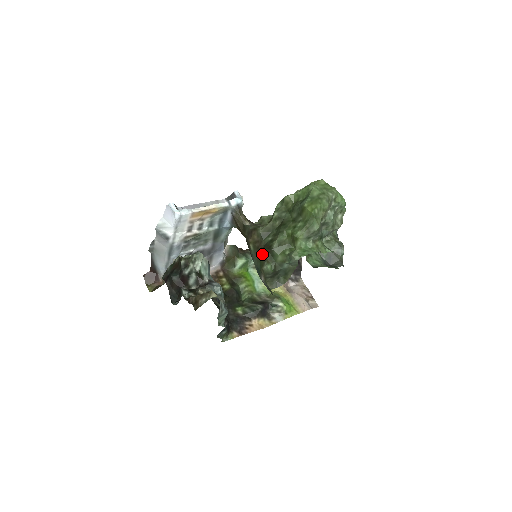
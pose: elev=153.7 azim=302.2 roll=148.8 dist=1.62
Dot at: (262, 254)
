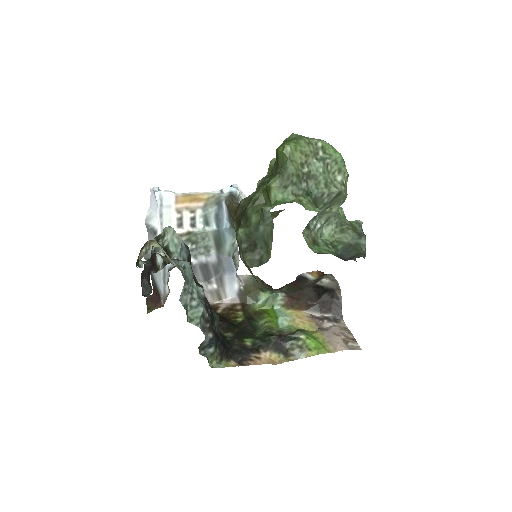
Dot at: occluded
